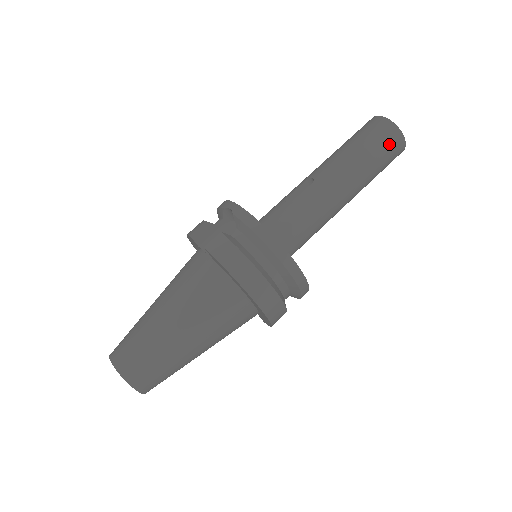
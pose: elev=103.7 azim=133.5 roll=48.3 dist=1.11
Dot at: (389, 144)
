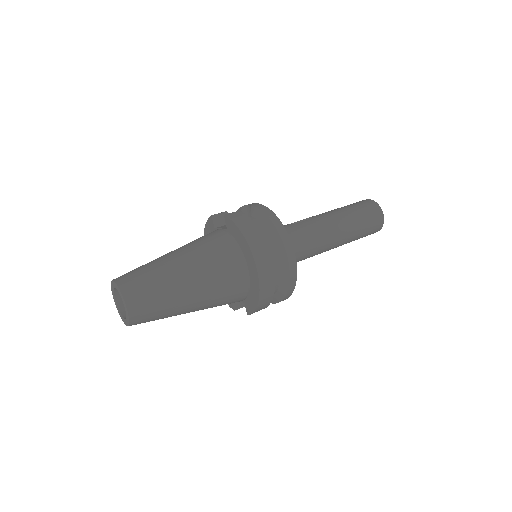
Dot at: (372, 214)
